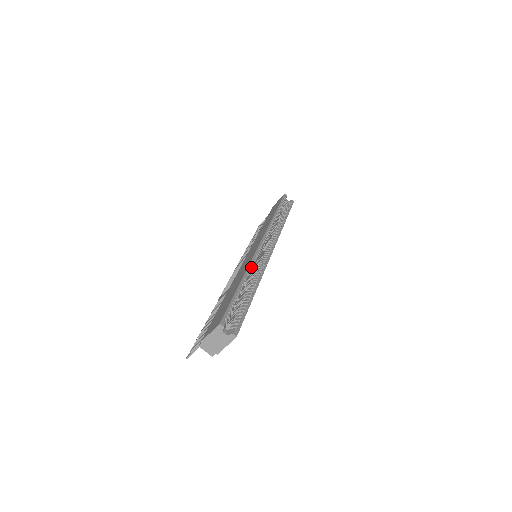
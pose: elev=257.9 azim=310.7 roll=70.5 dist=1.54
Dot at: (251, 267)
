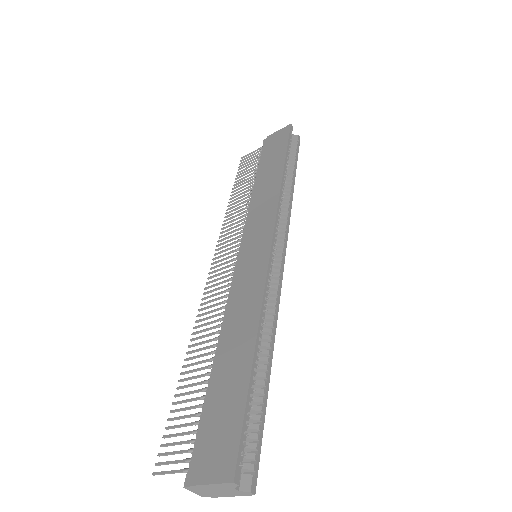
Dot at: (264, 310)
